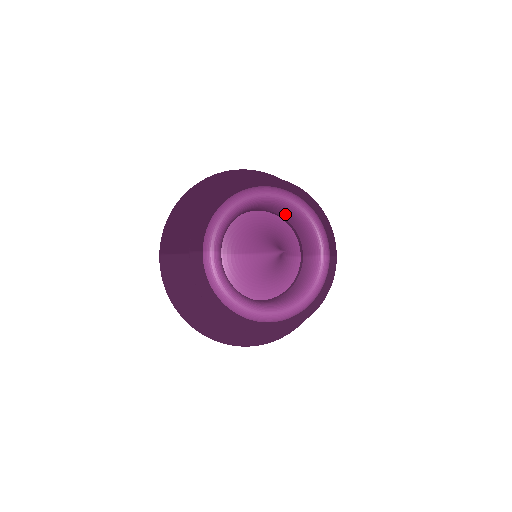
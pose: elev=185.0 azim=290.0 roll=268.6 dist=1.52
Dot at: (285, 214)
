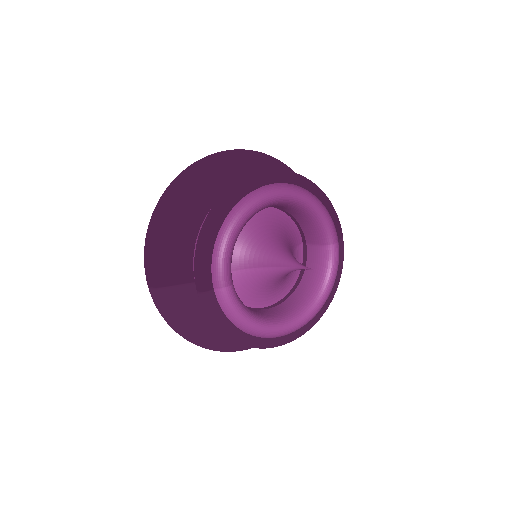
Dot at: (284, 207)
